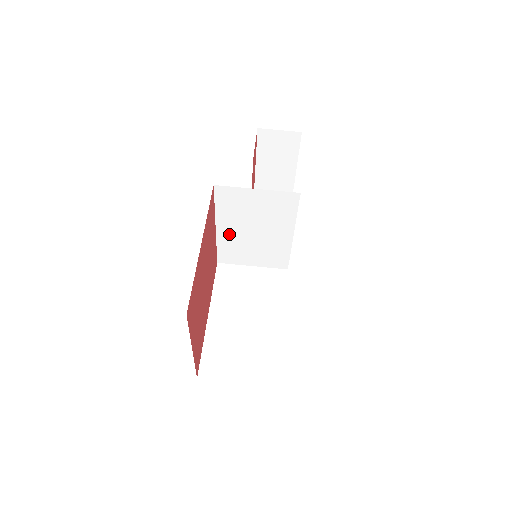
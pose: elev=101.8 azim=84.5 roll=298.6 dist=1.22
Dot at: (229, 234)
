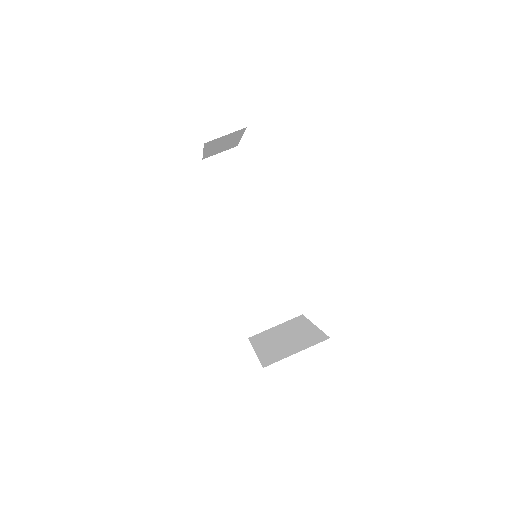
Dot at: occluded
